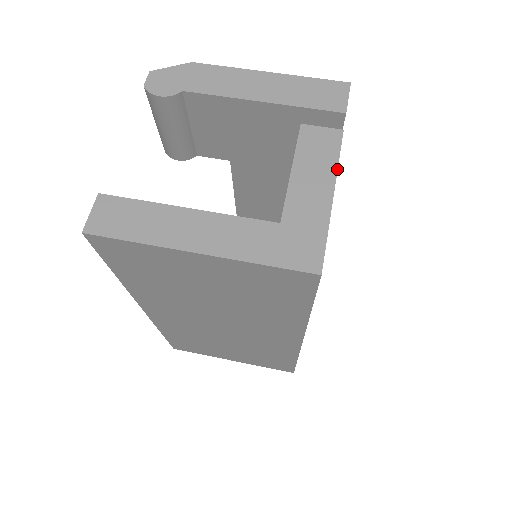
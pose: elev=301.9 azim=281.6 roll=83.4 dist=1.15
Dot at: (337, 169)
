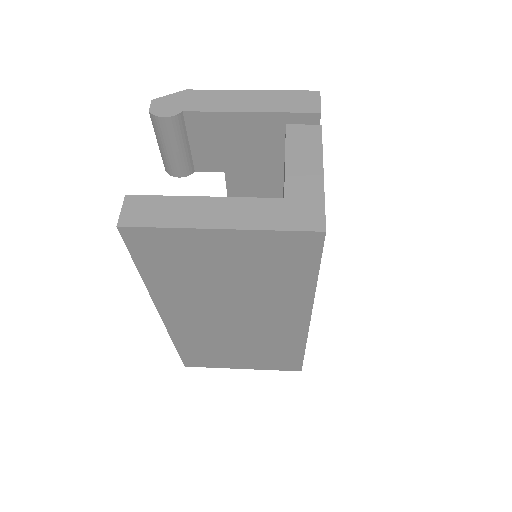
Dot at: (322, 153)
